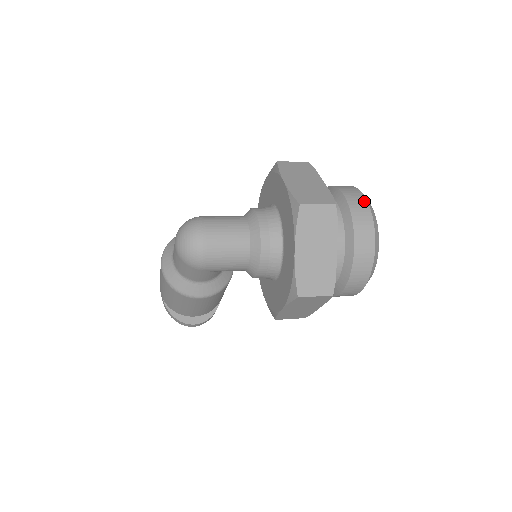
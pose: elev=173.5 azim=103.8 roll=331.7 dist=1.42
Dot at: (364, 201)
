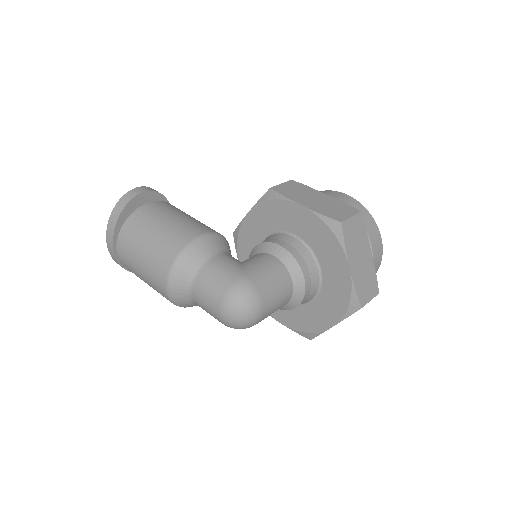
Dot at: (381, 251)
